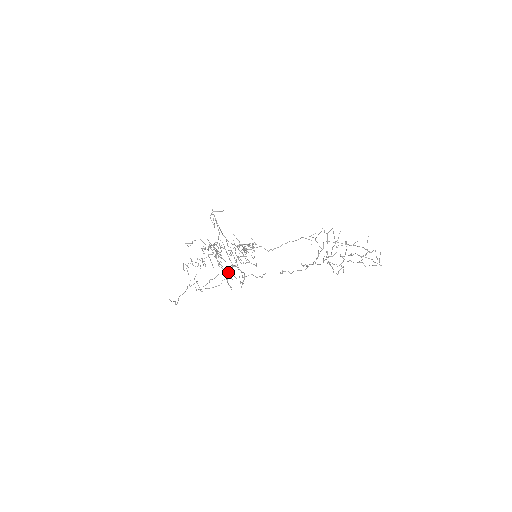
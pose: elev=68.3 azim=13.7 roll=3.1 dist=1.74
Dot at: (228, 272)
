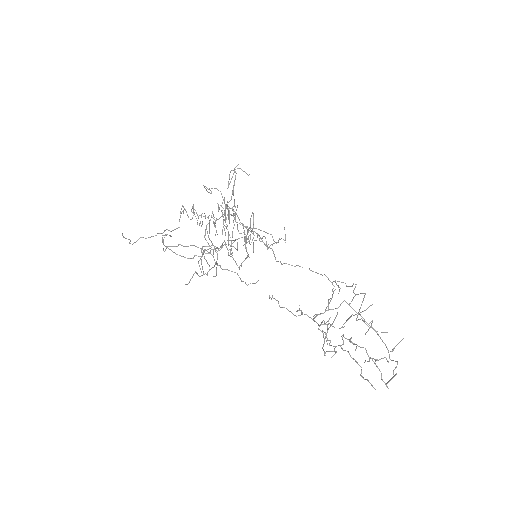
Dot at: (201, 251)
